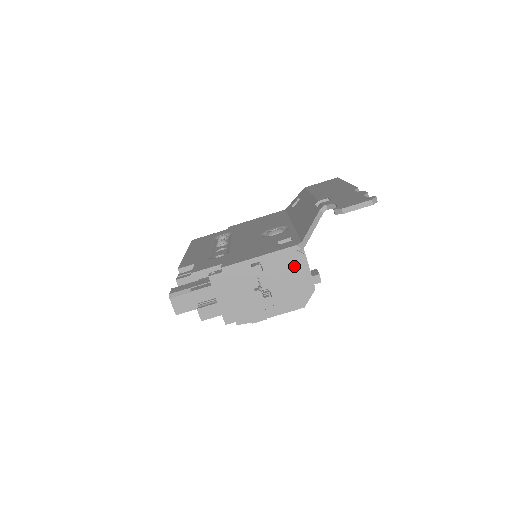
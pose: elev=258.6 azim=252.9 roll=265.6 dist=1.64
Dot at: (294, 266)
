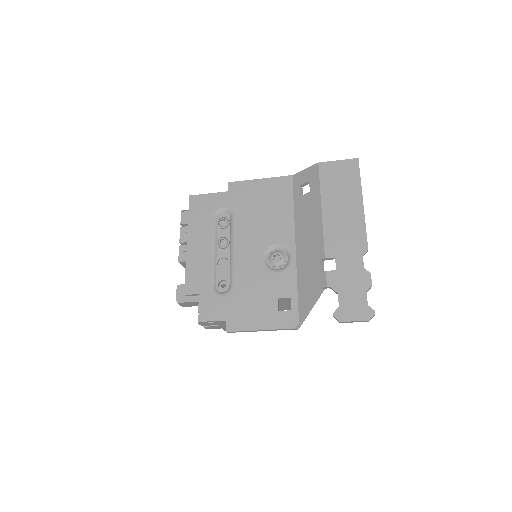
Dot at: (290, 300)
